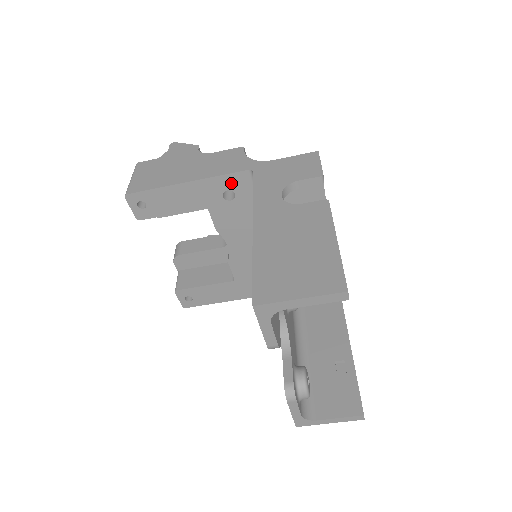
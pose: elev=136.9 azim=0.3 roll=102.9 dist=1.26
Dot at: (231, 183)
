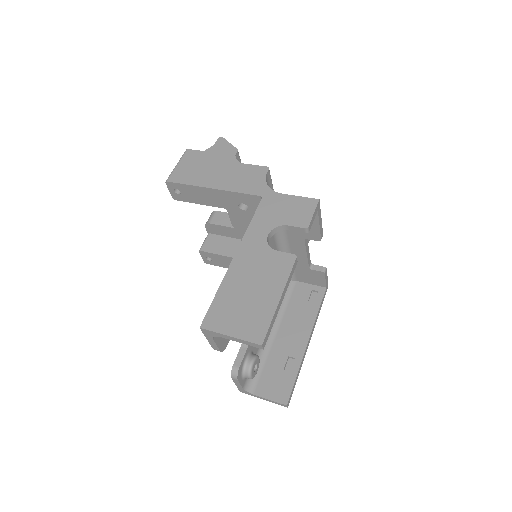
Dot at: (245, 200)
